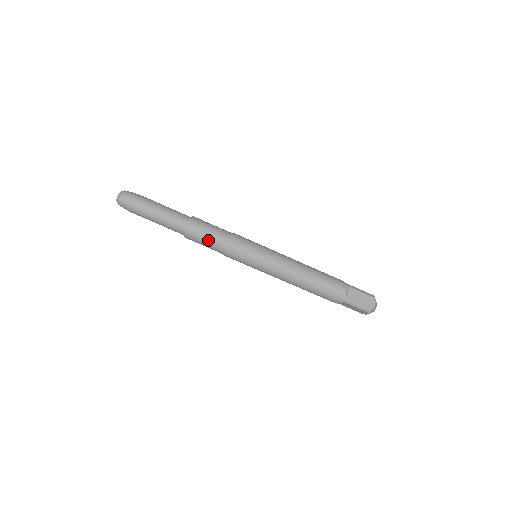
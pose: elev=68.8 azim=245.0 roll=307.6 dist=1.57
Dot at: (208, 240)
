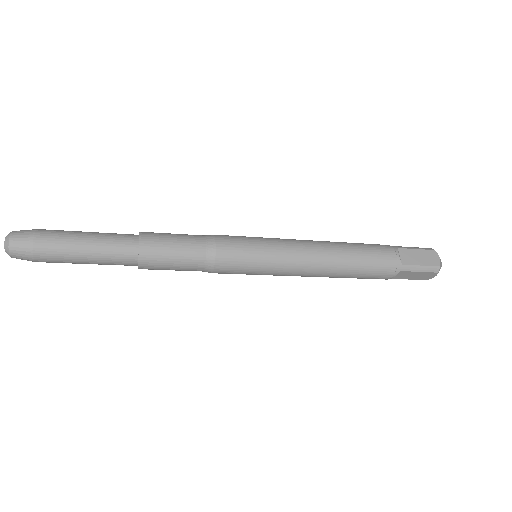
Dot at: (175, 270)
